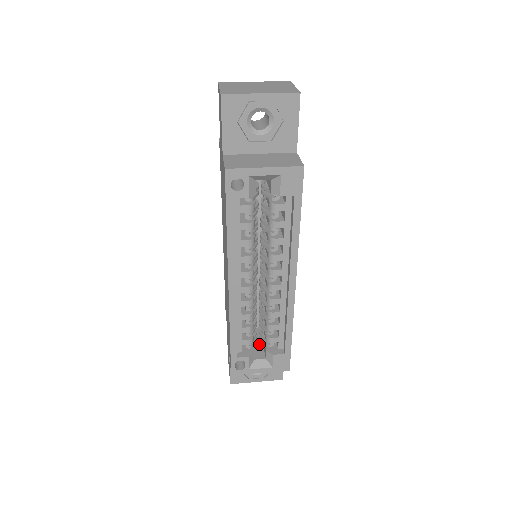
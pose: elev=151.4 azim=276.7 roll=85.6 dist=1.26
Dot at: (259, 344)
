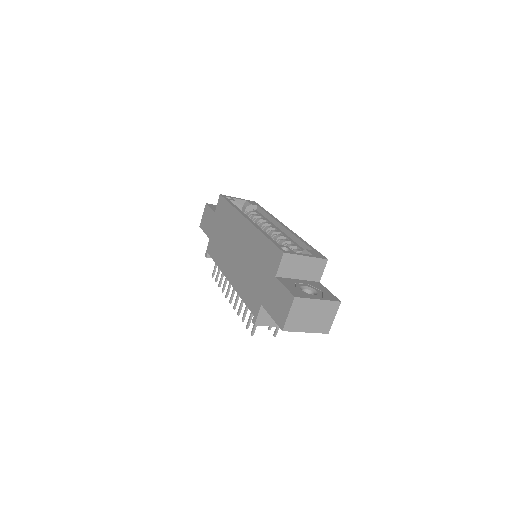
Dot at: occluded
